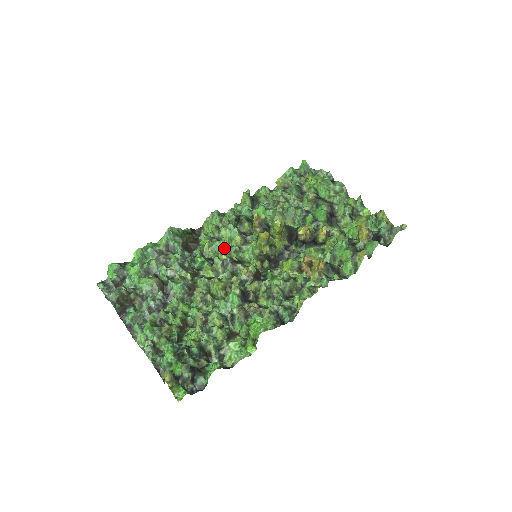
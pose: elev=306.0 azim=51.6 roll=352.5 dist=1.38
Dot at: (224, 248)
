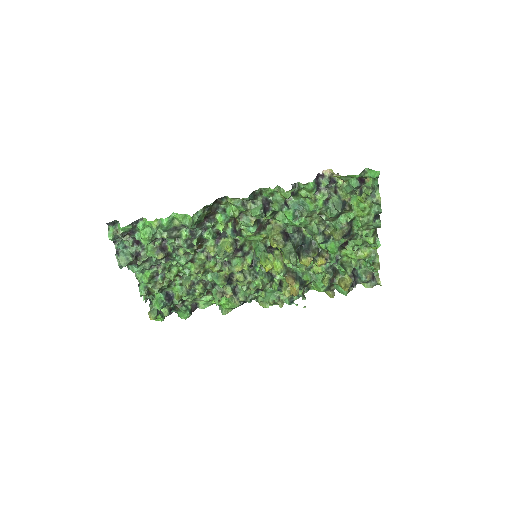
Dot at: occluded
